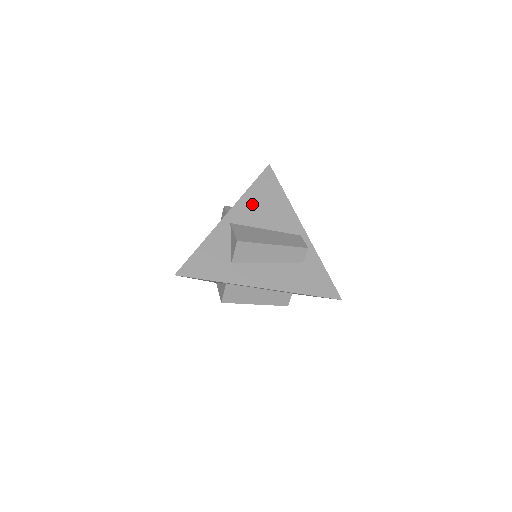
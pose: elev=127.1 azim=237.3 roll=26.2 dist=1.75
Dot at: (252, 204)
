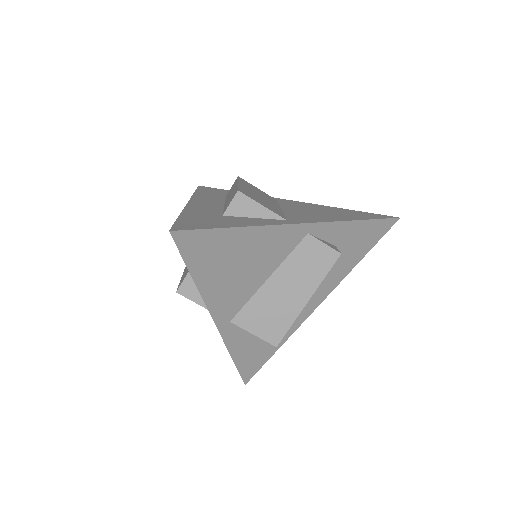
Dot at: (223, 287)
